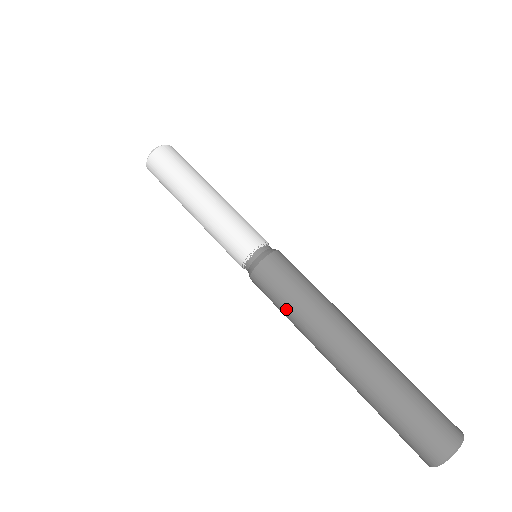
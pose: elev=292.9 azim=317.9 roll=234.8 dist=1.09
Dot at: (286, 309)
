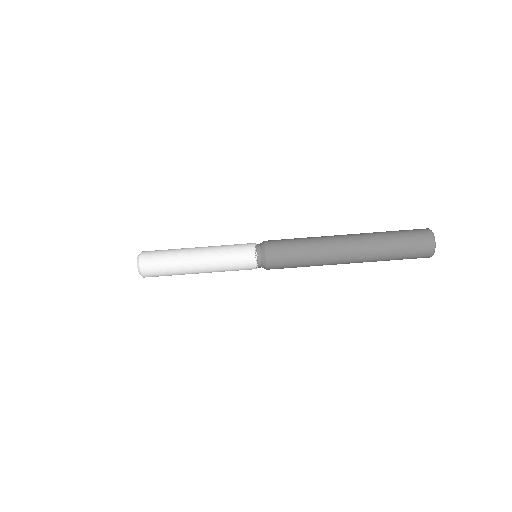
Dot at: (302, 266)
